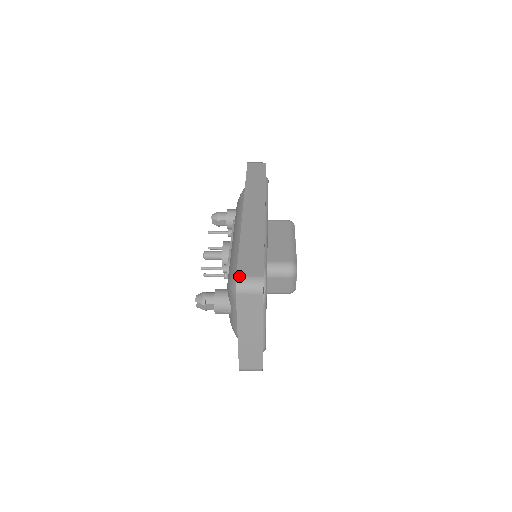
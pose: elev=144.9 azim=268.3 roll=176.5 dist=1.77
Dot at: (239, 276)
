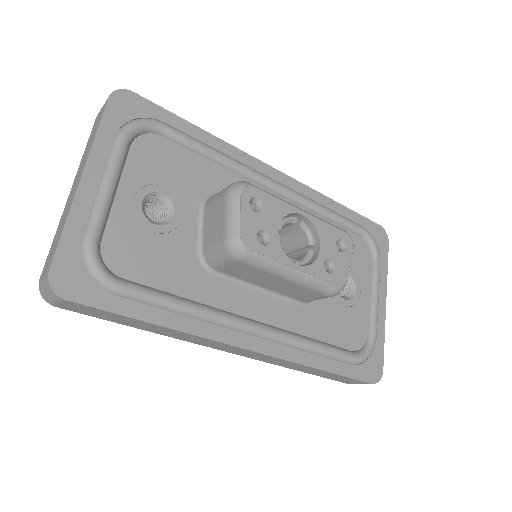
Dot at: occluded
